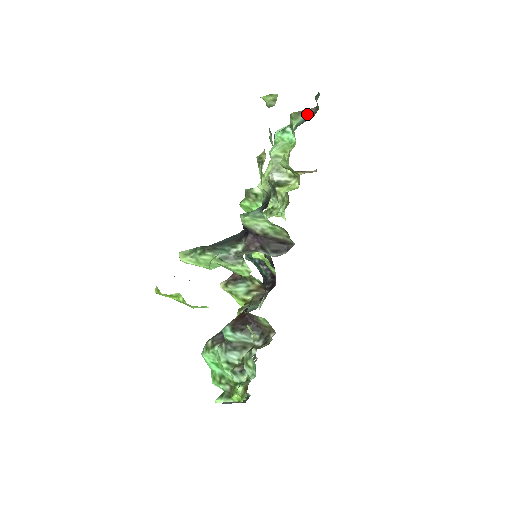
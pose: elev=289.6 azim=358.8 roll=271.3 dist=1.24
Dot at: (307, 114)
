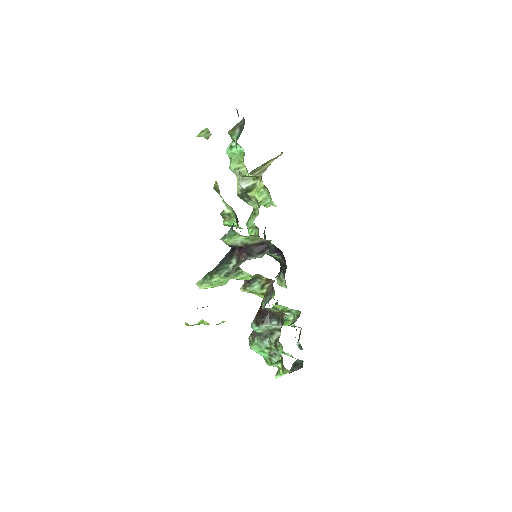
Dot at: (240, 127)
